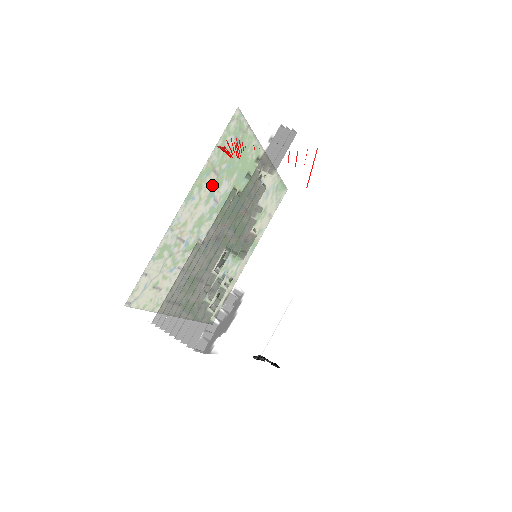
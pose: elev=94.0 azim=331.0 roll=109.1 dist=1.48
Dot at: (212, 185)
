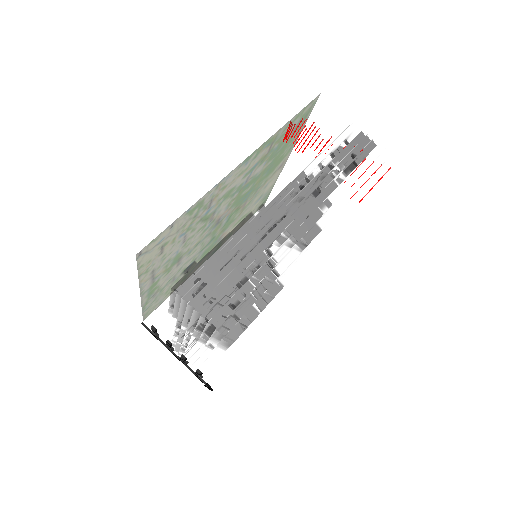
Dot at: (259, 159)
